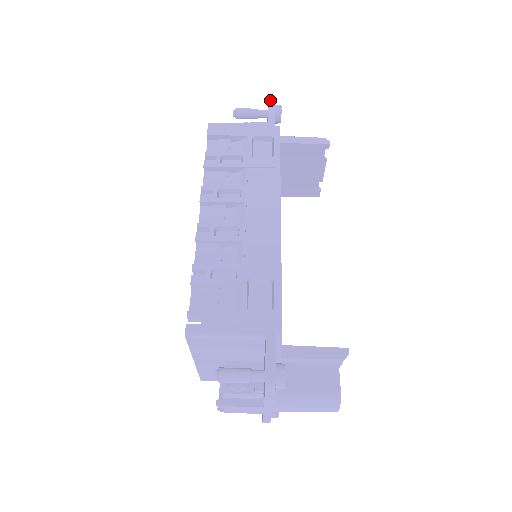
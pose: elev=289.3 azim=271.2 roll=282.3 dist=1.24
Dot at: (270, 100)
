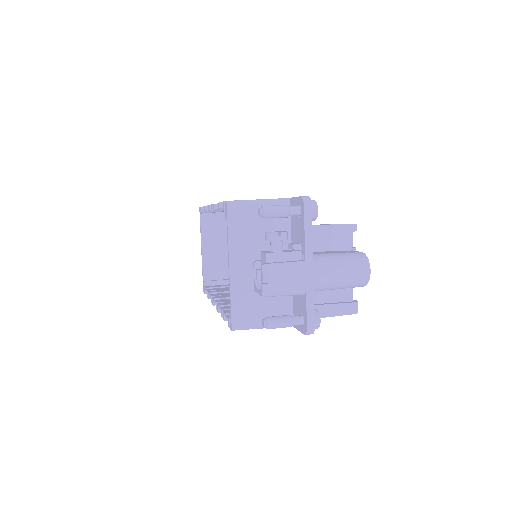
Dot at: occluded
